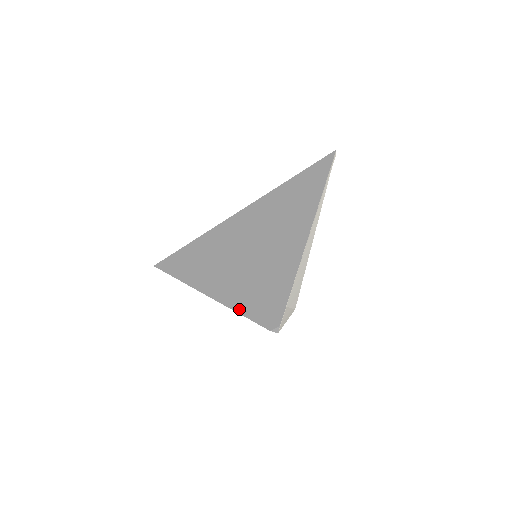
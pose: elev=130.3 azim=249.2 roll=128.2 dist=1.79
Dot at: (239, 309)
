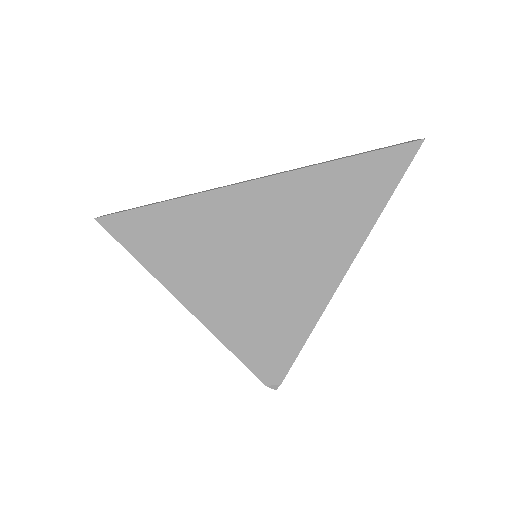
Dot at: (225, 339)
